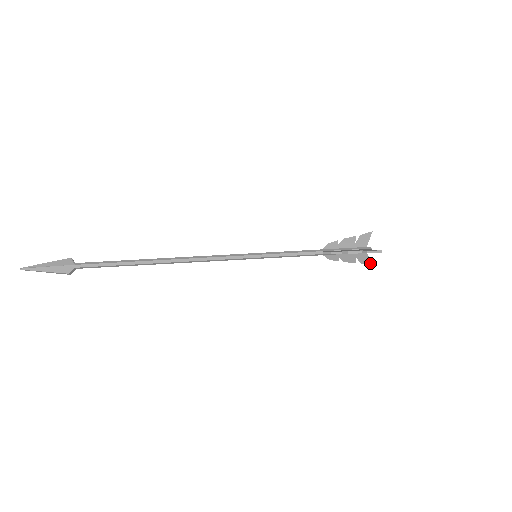
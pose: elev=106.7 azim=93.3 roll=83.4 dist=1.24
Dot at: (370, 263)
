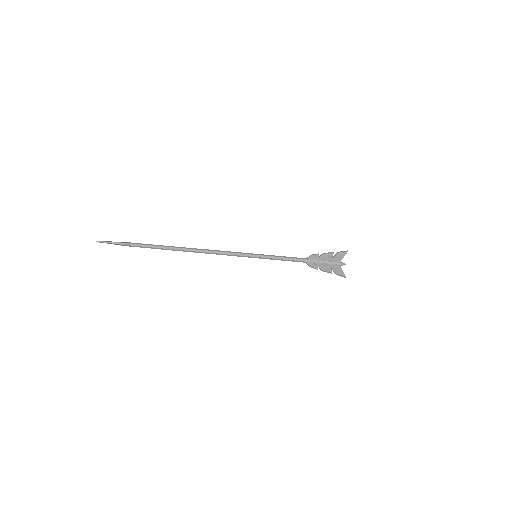
Dot at: (343, 275)
